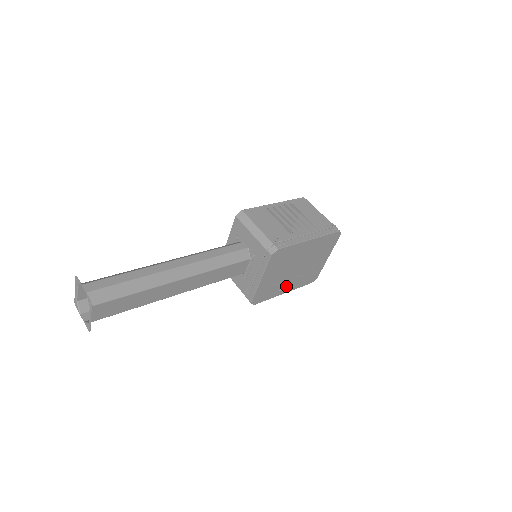
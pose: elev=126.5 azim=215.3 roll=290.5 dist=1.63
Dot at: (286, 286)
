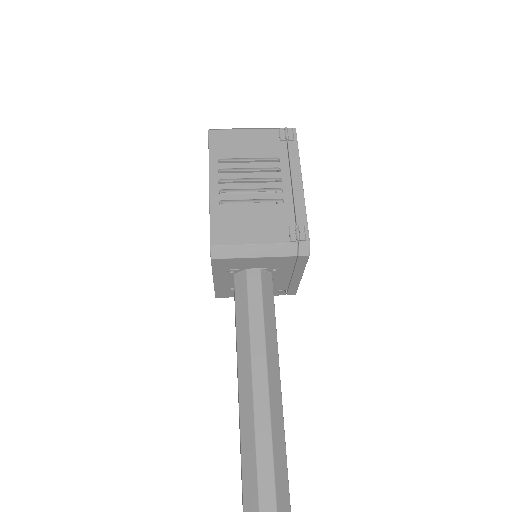
Dot at: occluded
